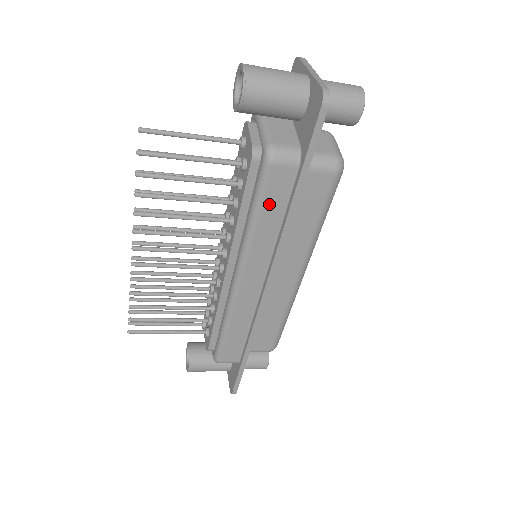
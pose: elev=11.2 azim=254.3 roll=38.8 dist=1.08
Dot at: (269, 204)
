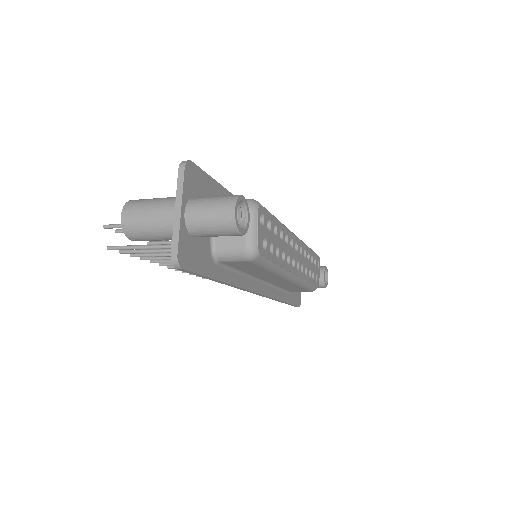
Dot at: occluded
